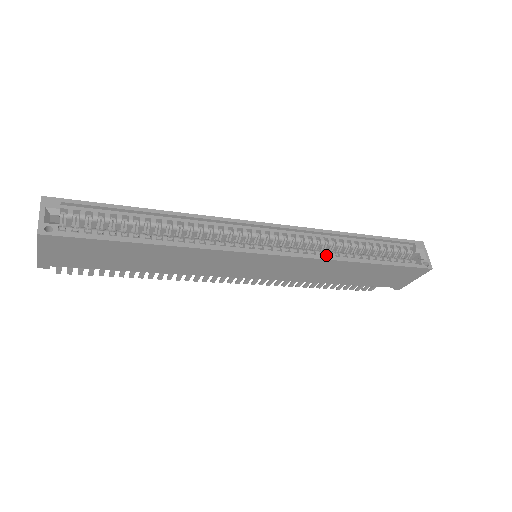
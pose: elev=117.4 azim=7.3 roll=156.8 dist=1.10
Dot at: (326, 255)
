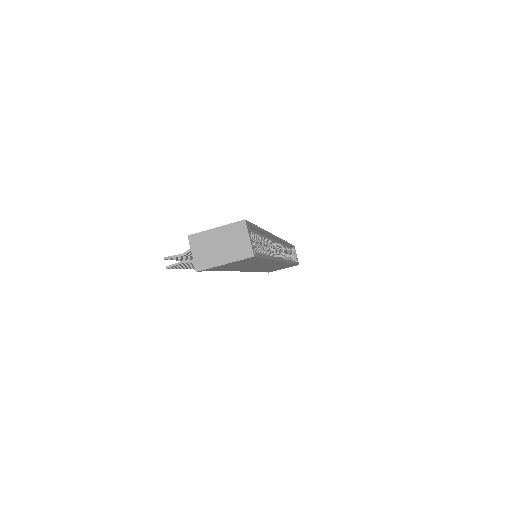
Dot at: (286, 259)
